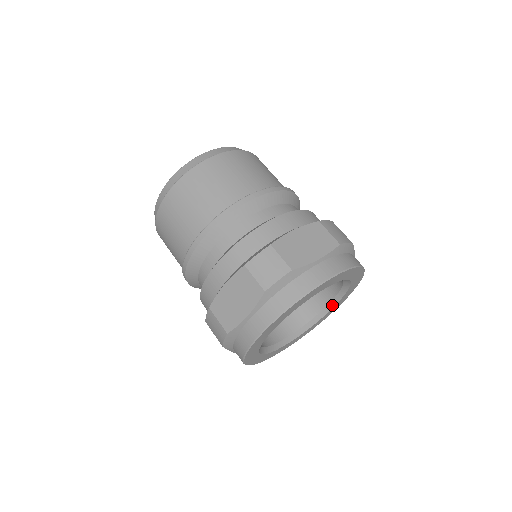
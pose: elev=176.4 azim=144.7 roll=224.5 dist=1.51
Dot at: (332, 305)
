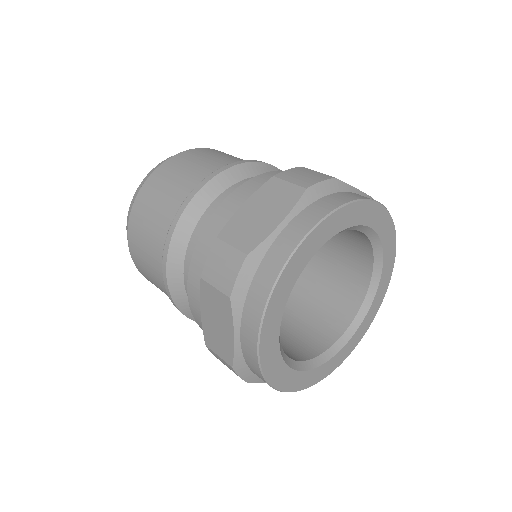
Dot at: (353, 328)
